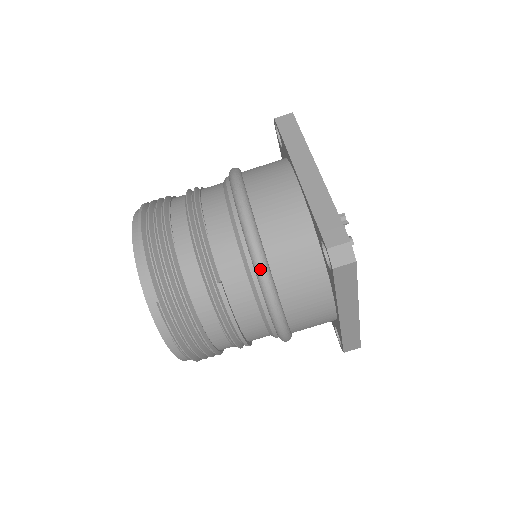
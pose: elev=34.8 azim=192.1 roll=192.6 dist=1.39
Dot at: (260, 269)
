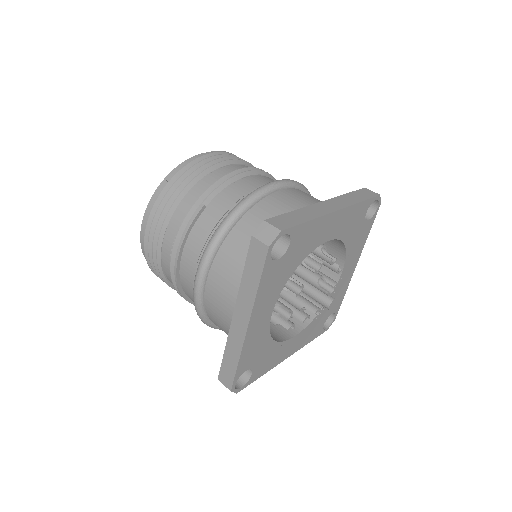
Dot at: (229, 216)
